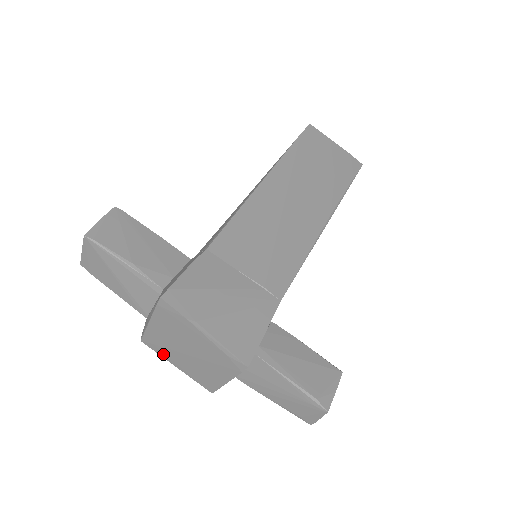
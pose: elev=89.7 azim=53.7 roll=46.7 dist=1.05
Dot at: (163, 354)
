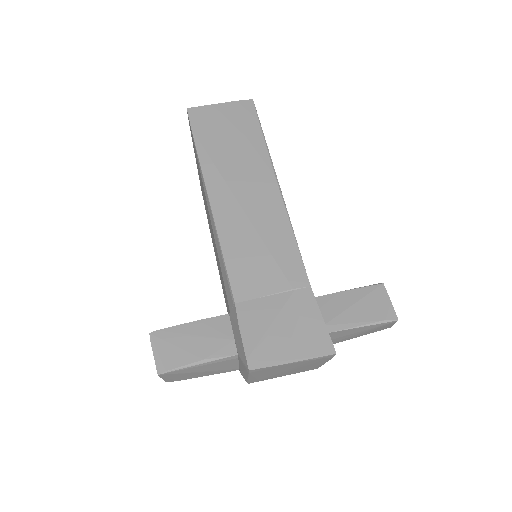
Dot at: occluded
